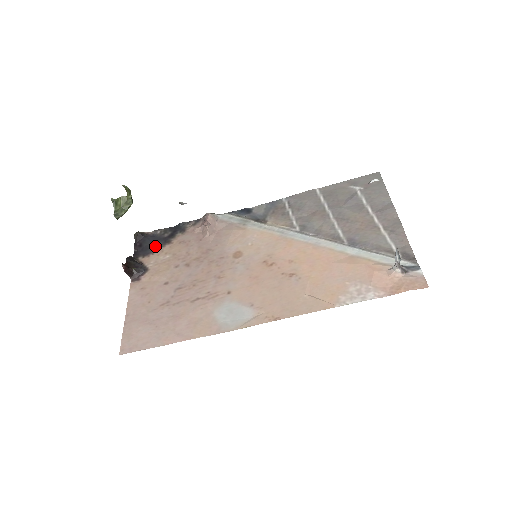
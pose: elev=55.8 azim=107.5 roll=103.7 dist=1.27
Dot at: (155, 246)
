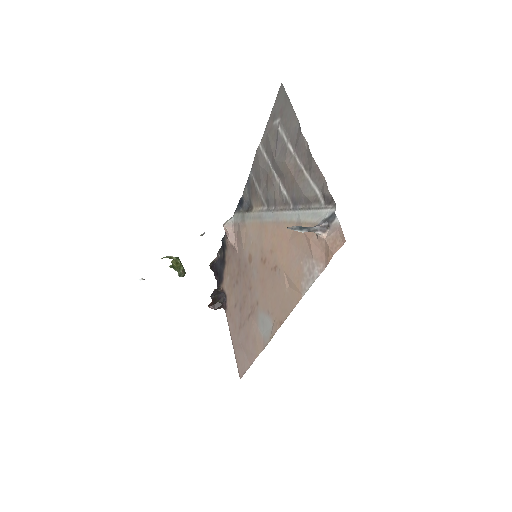
Dot at: (222, 270)
